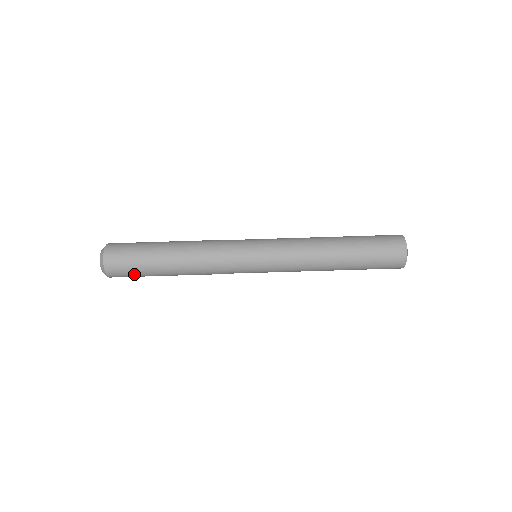
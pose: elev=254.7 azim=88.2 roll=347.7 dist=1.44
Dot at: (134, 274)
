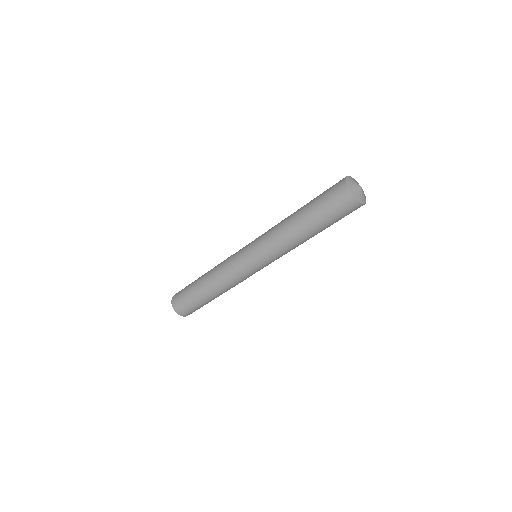
Dot at: (198, 308)
